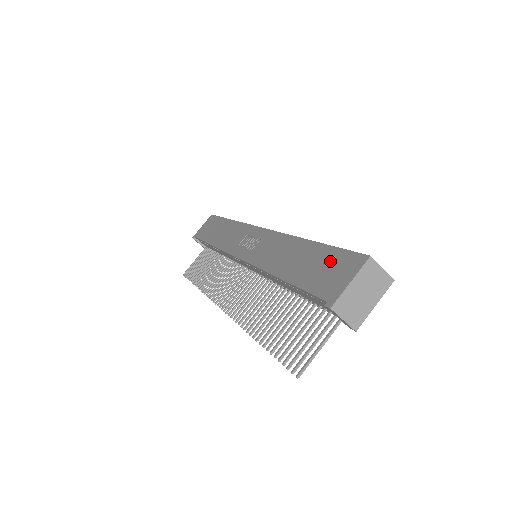
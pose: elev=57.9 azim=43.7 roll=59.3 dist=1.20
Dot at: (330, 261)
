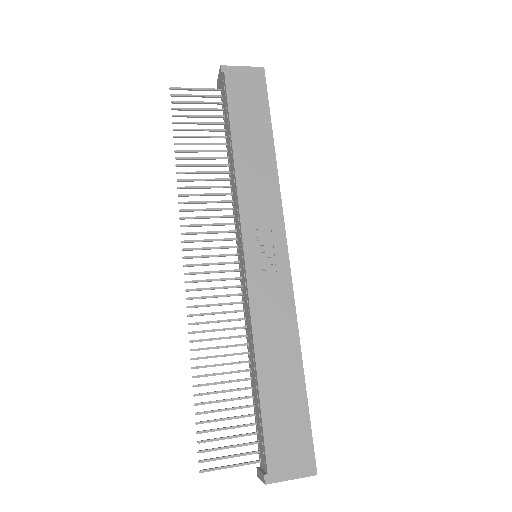
Dot at: (297, 431)
